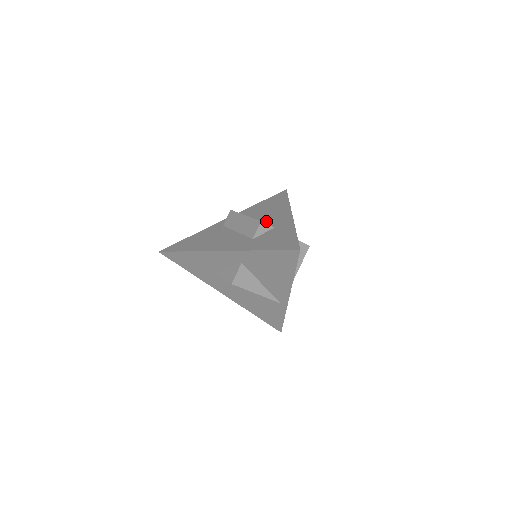
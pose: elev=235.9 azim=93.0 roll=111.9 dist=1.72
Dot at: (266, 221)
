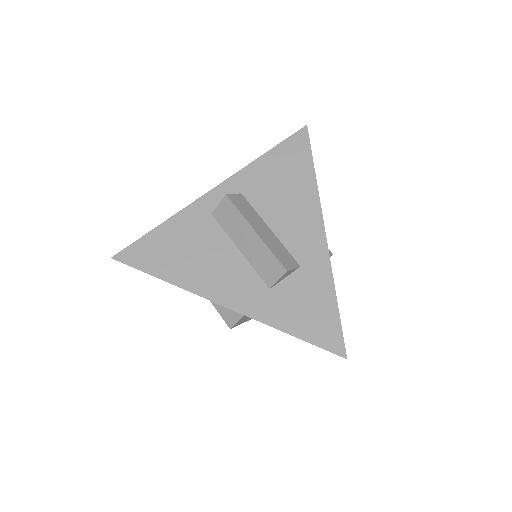
Dot at: (284, 236)
